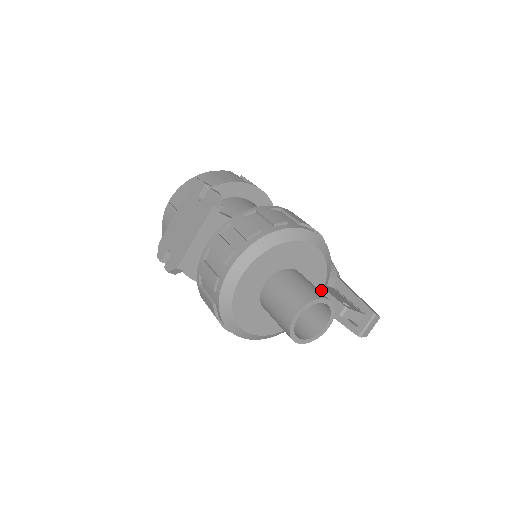
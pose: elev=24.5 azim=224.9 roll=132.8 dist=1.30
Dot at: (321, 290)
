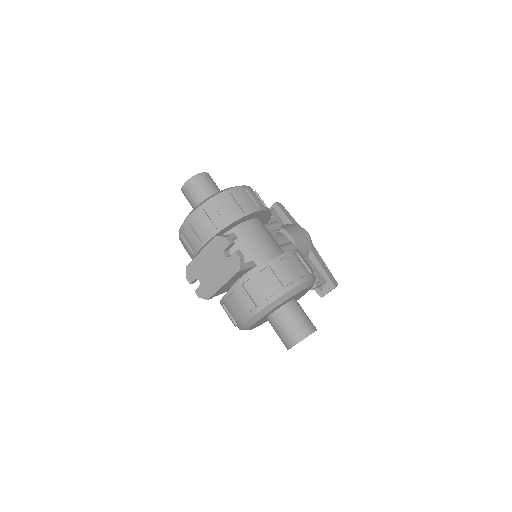
Dot at: occluded
